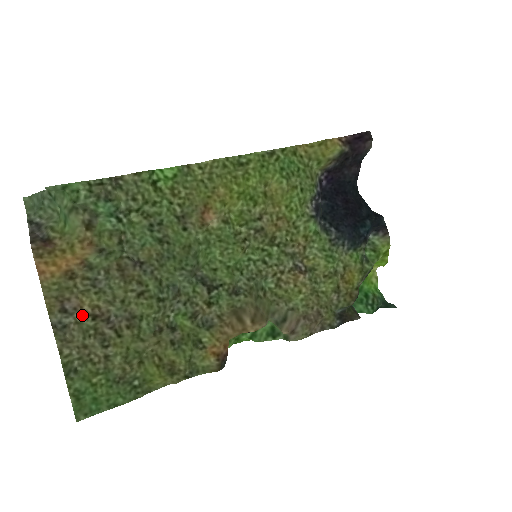
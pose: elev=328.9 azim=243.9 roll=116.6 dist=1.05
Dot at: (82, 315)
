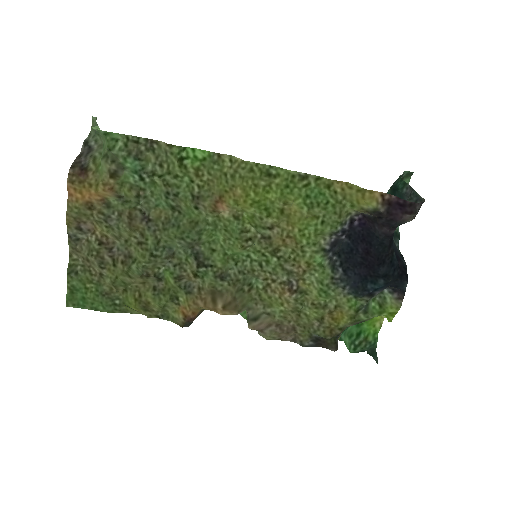
Dot at: (93, 237)
